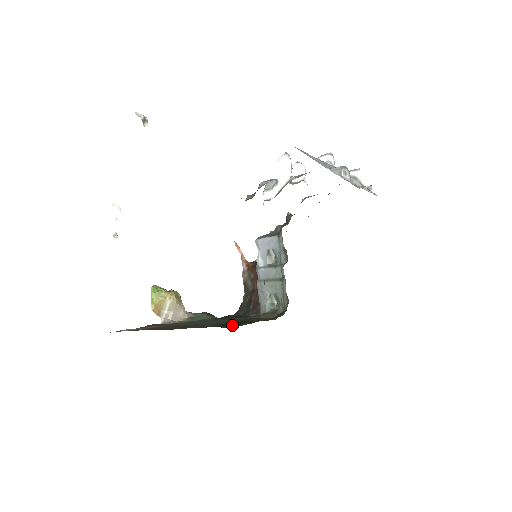
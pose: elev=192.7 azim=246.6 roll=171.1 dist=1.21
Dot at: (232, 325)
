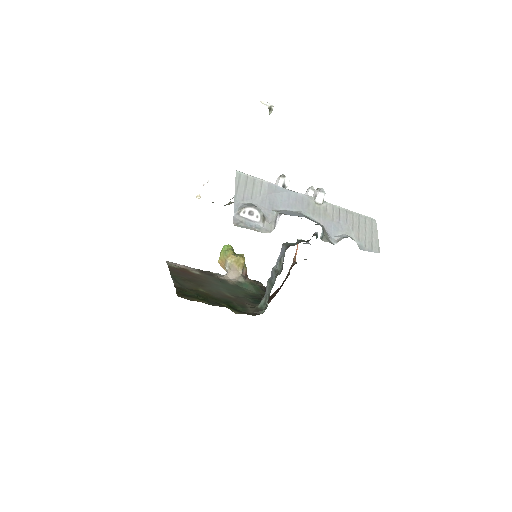
Dot at: (189, 296)
